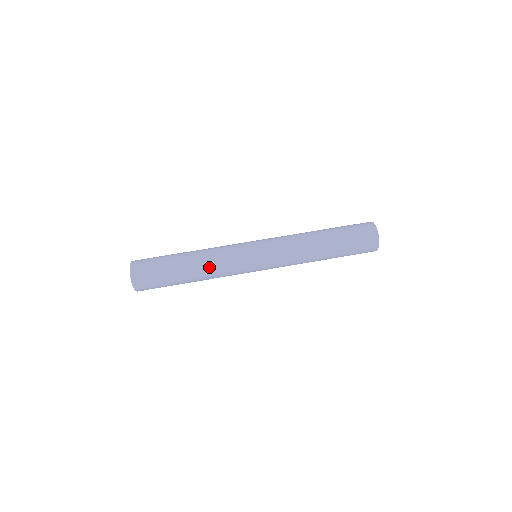
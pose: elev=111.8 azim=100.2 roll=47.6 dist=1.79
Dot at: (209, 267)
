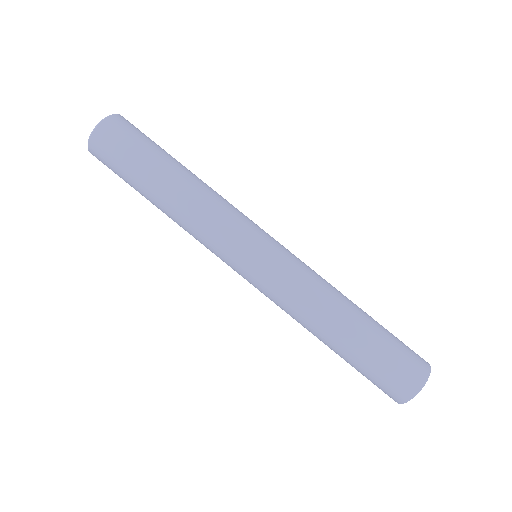
Dot at: (199, 197)
